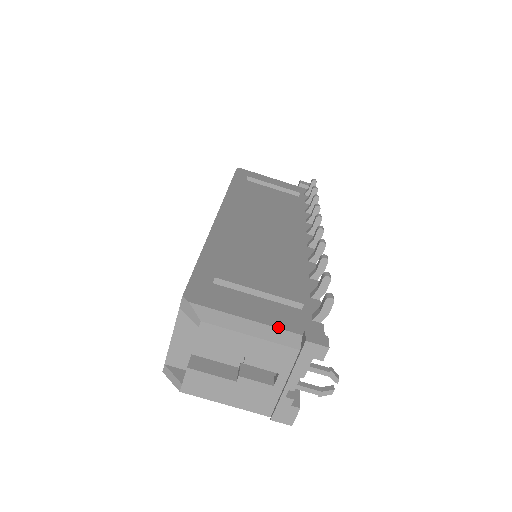
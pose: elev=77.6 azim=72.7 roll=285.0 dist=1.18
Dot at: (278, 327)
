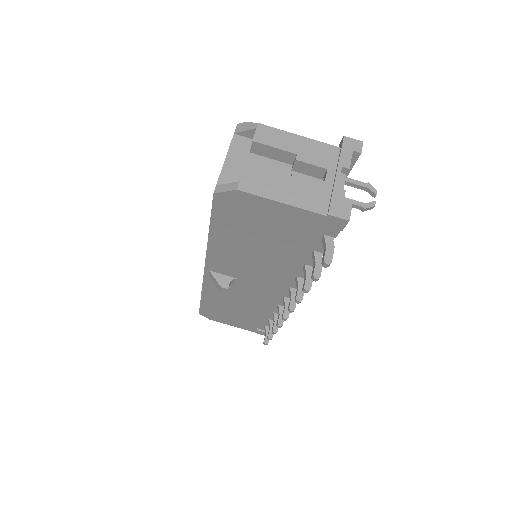
Dot at: occluded
